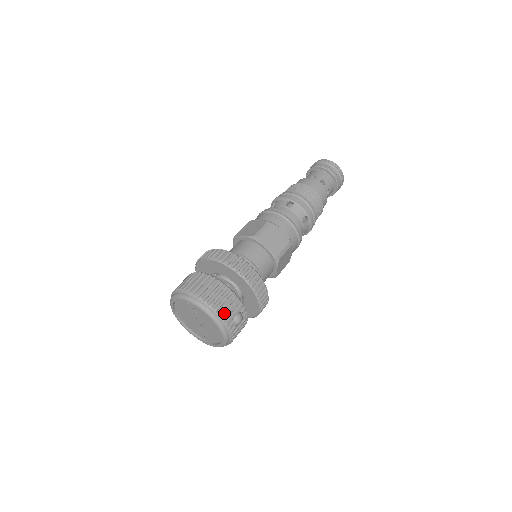
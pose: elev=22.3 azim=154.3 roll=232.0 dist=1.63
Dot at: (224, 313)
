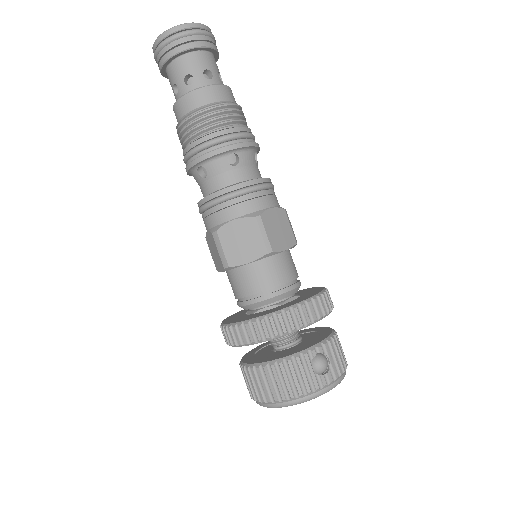
Dot at: (302, 388)
